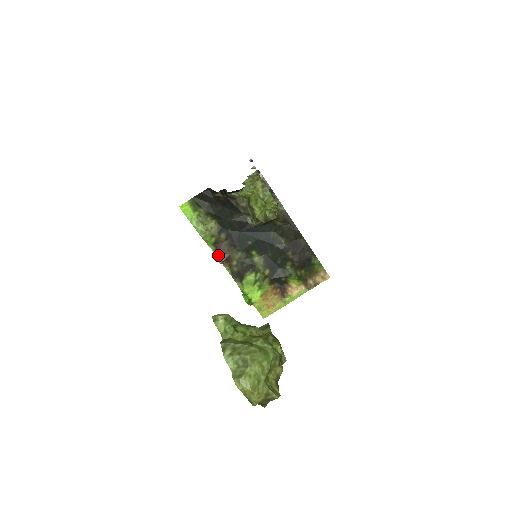
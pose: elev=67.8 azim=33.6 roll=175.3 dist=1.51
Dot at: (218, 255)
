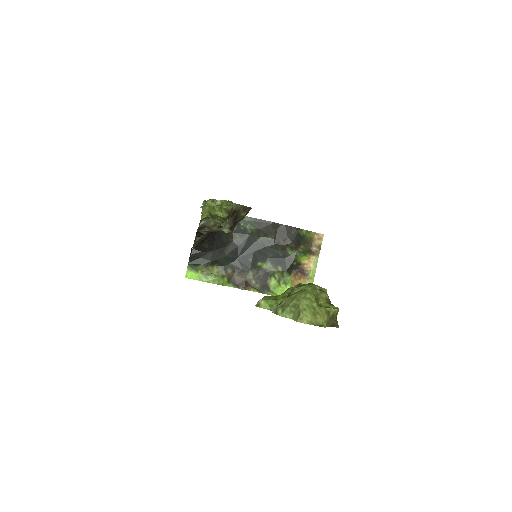
Dot at: (238, 287)
